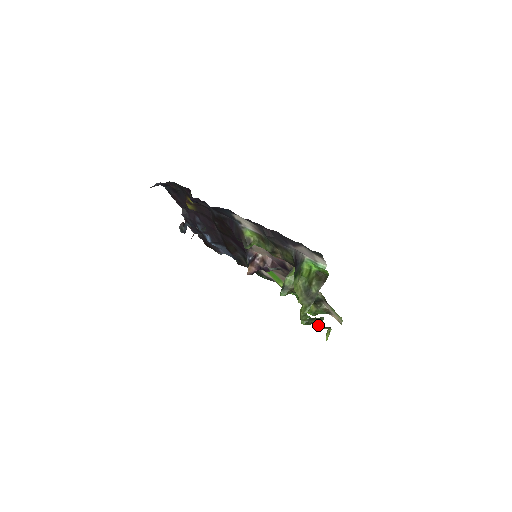
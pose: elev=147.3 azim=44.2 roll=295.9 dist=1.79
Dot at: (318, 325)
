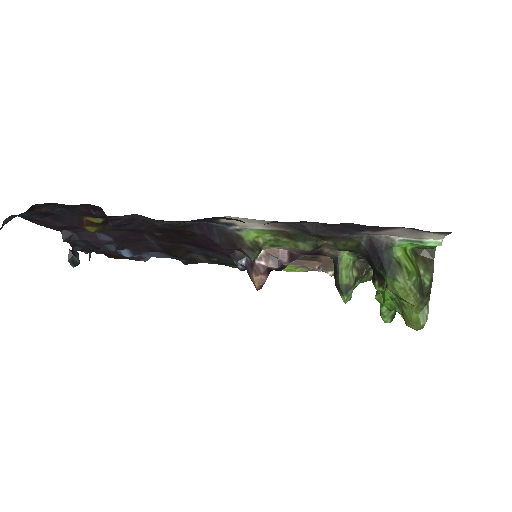
Dot at: occluded
